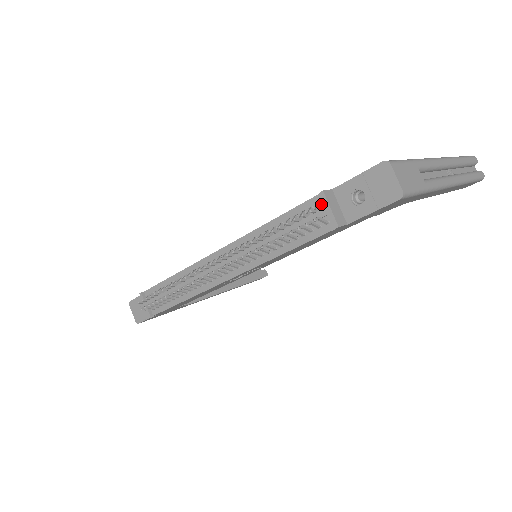
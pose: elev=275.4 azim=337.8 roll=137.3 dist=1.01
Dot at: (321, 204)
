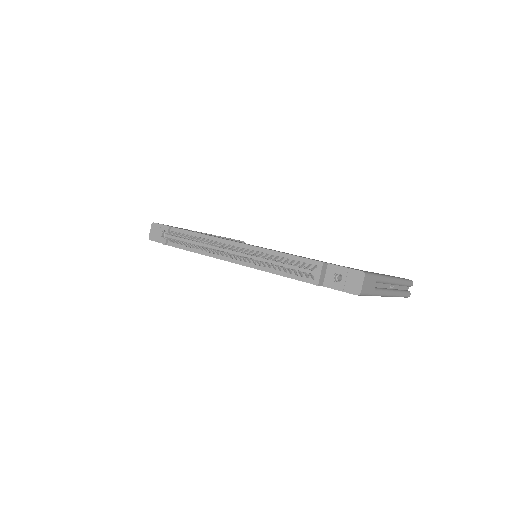
Dot at: (317, 267)
